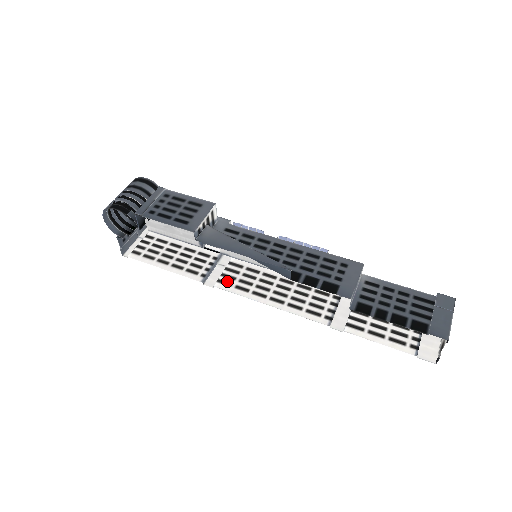
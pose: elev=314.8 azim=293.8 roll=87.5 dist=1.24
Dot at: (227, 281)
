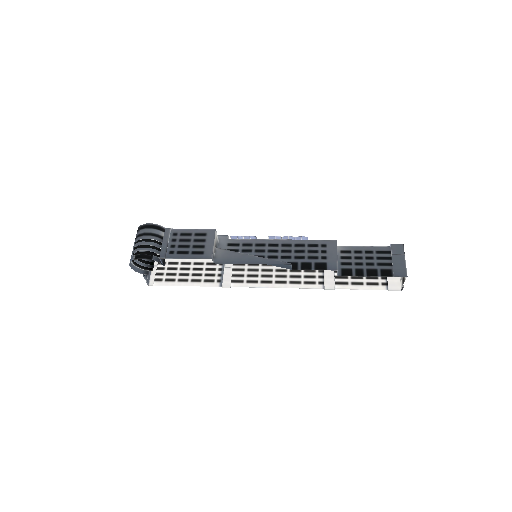
Dot at: (238, 279)
